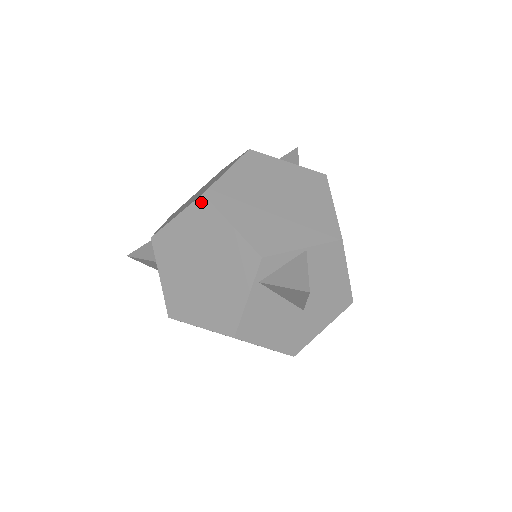
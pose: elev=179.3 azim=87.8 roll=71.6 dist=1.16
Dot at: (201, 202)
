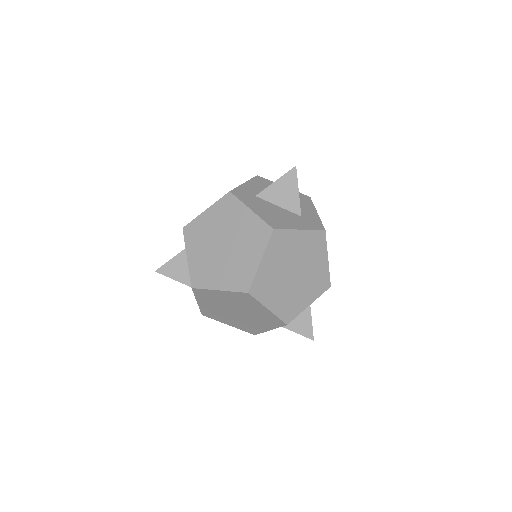
Dot at: (245, 295)
